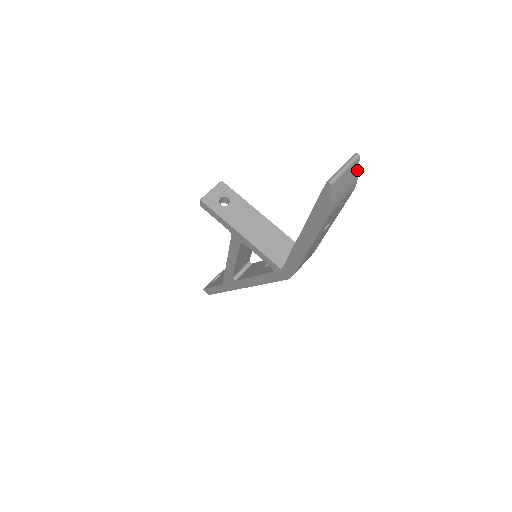
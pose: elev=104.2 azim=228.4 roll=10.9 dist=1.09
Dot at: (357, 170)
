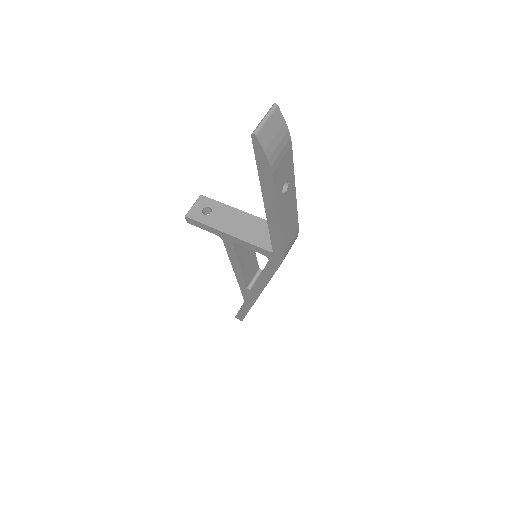
Dot at: (282, 119)
